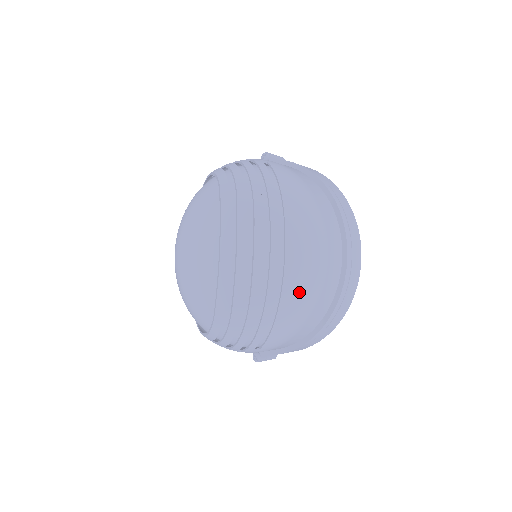
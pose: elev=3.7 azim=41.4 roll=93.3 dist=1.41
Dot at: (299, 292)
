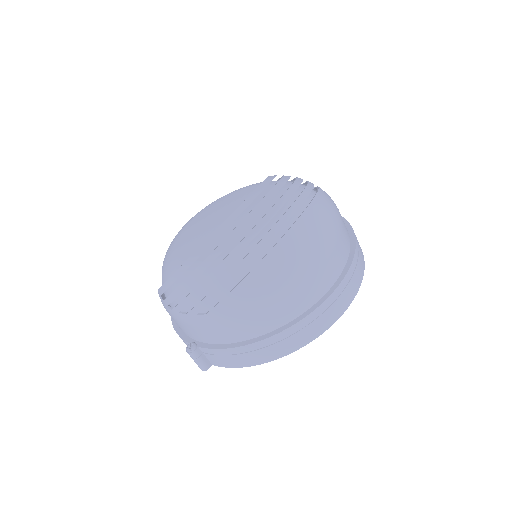
Dot at: (285, 262)
